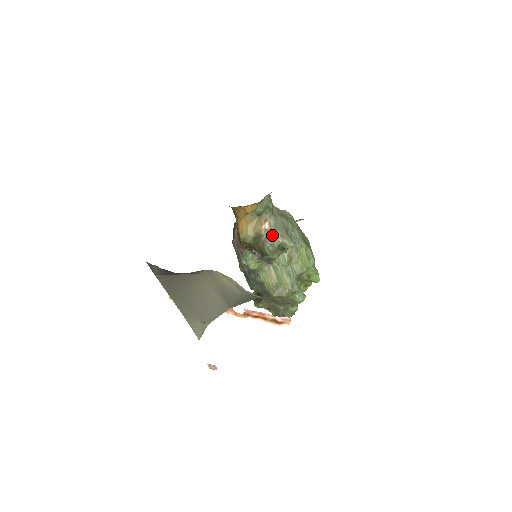
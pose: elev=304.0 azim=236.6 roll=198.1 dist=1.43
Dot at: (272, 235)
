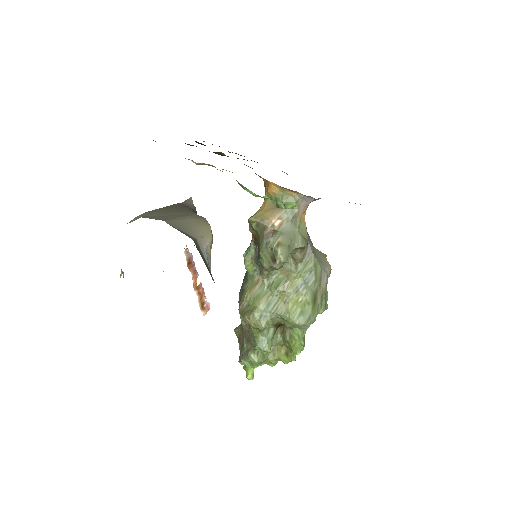
Dot at: (274, 235)
